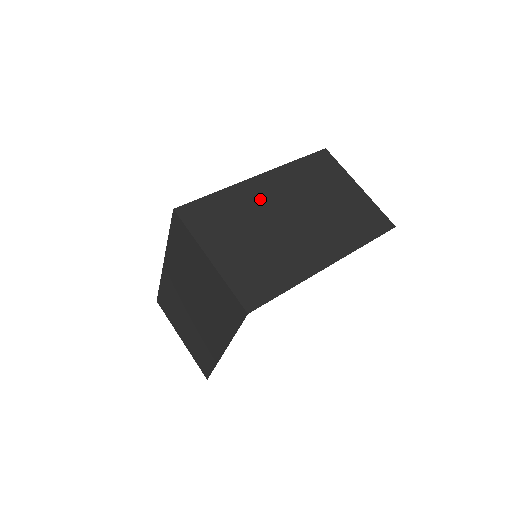
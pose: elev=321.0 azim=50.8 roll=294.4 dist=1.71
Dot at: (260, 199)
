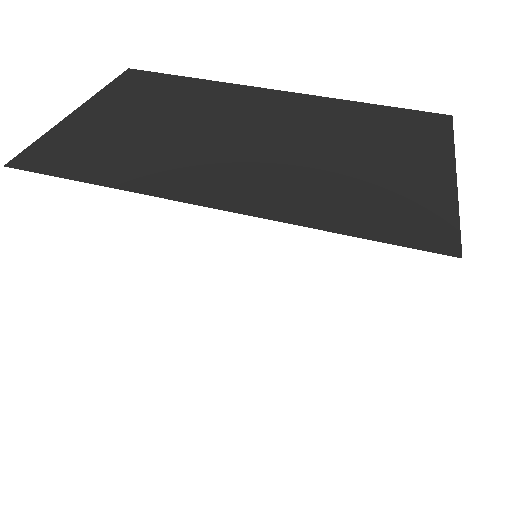
Dot at: (240, 105)
